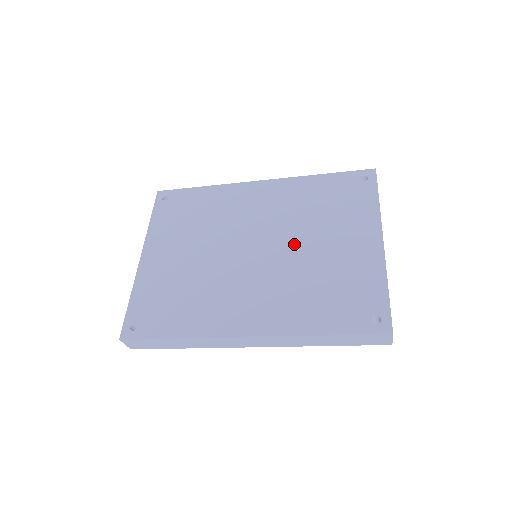
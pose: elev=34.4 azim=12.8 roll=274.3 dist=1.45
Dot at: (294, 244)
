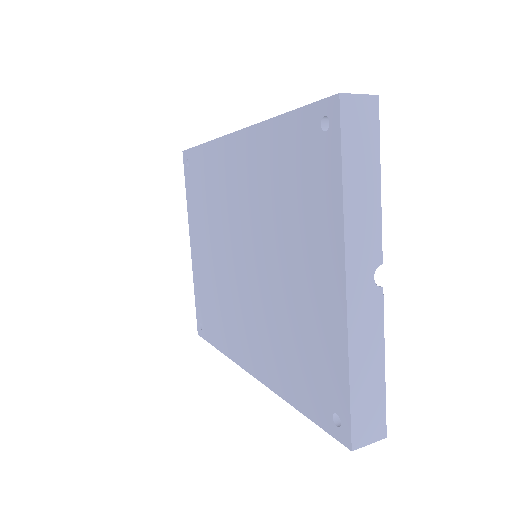
Dot at: (267, 260)
